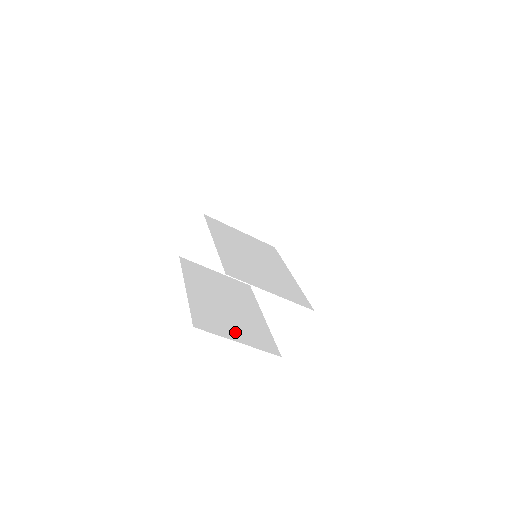
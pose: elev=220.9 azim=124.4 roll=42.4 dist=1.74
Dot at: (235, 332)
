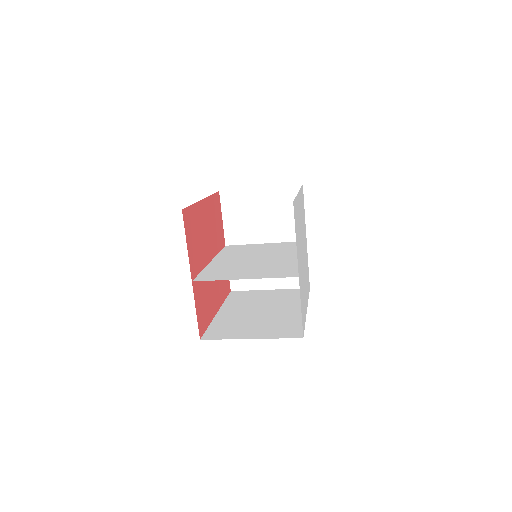
Dot at: (252, 332)
